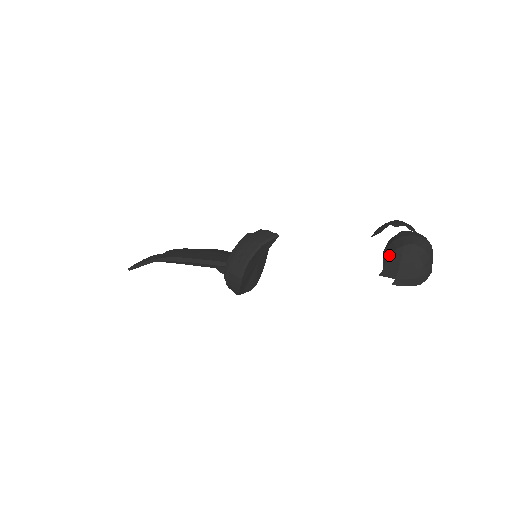
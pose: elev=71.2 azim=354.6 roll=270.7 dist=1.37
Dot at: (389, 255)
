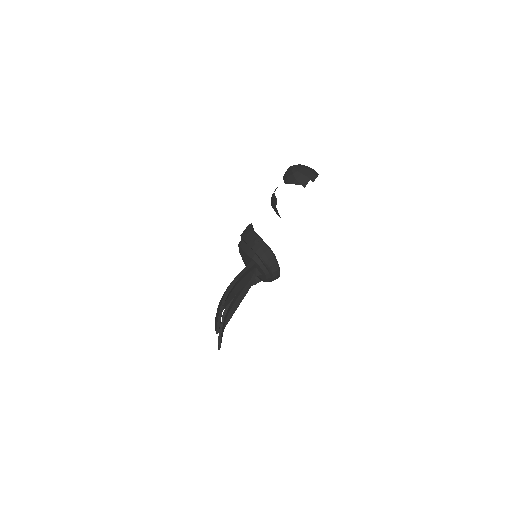
Dot at: (294, 179)
